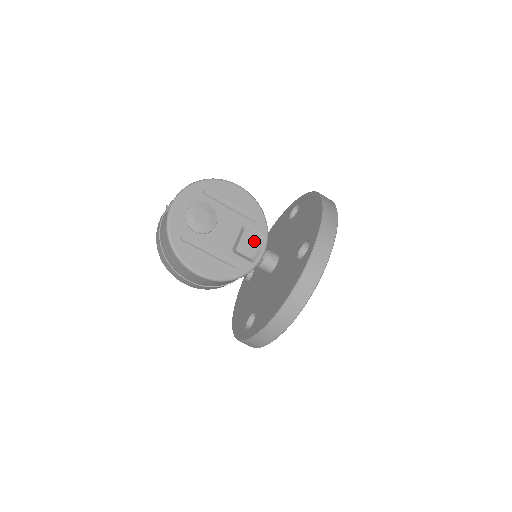
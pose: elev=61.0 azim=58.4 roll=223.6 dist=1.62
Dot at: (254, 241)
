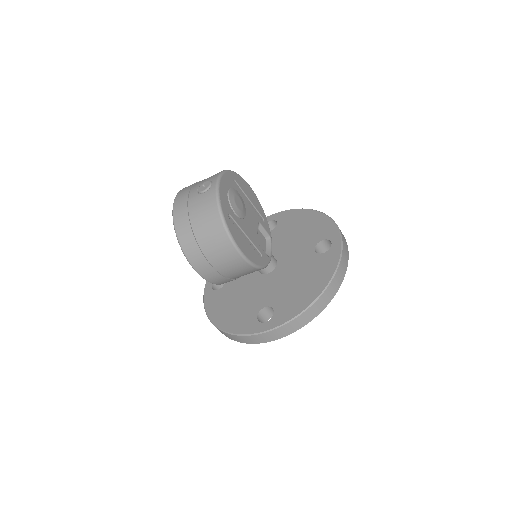
Dot at: (263, 239)
